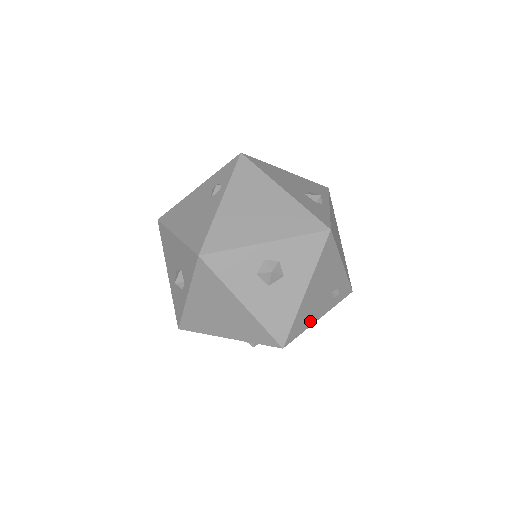
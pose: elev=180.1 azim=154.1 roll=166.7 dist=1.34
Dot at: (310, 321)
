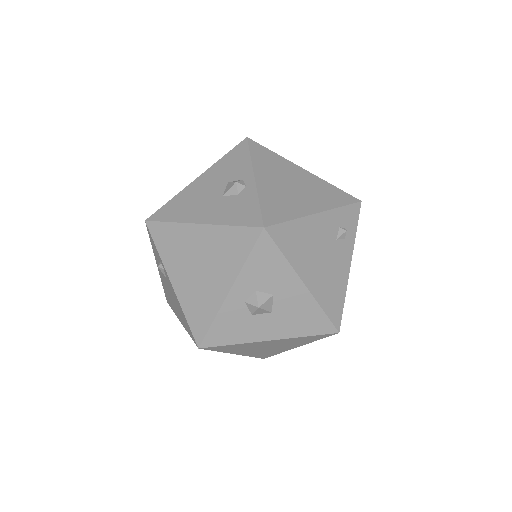
Dot at: (342, 283)
